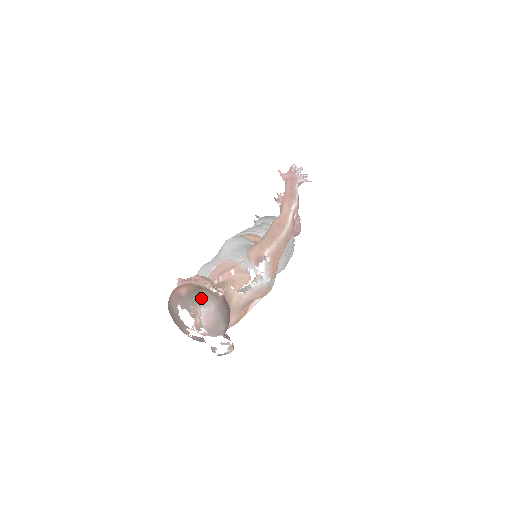
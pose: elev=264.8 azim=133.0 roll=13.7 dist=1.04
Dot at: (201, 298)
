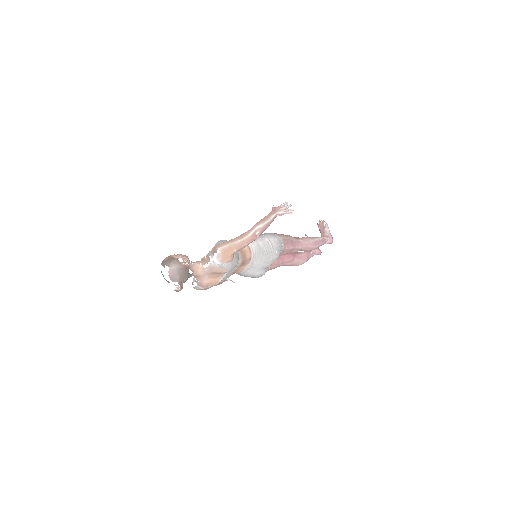
Dot at: (171, 263)
